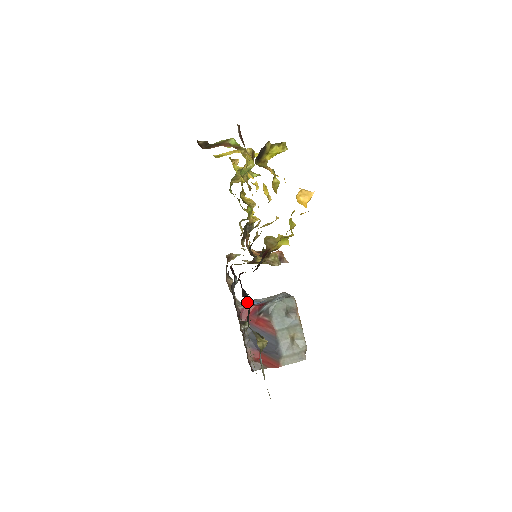
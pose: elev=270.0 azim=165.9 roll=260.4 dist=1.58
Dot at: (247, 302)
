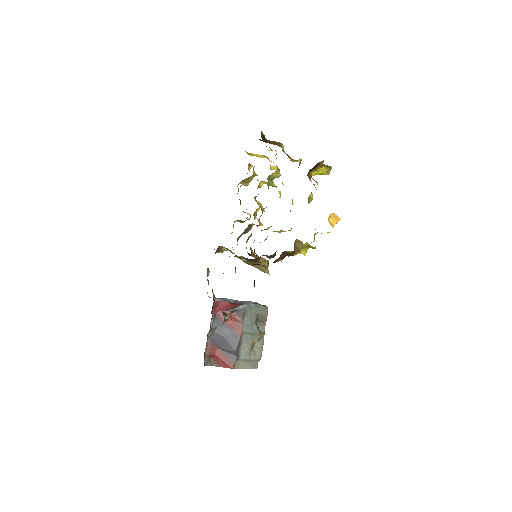
Dot at: occluded
